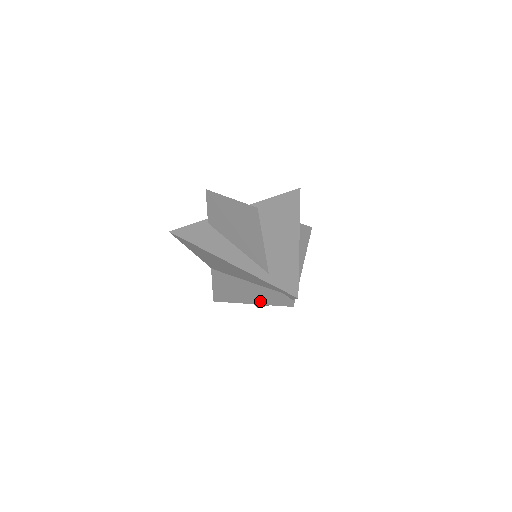
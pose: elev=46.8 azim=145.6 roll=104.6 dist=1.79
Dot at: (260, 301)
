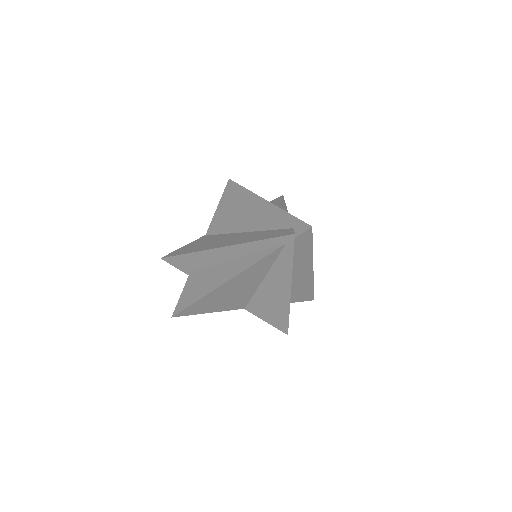
Dot at: (245, 241)
